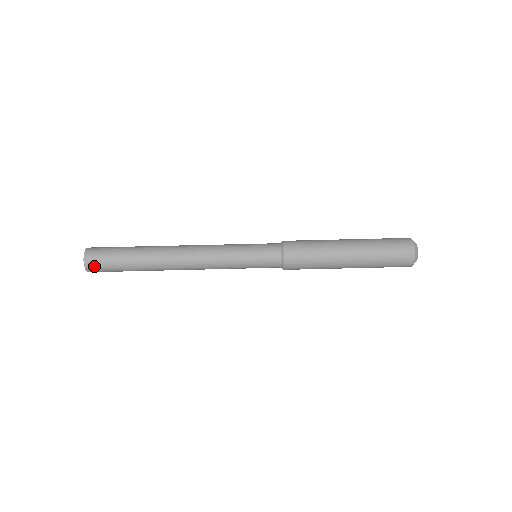
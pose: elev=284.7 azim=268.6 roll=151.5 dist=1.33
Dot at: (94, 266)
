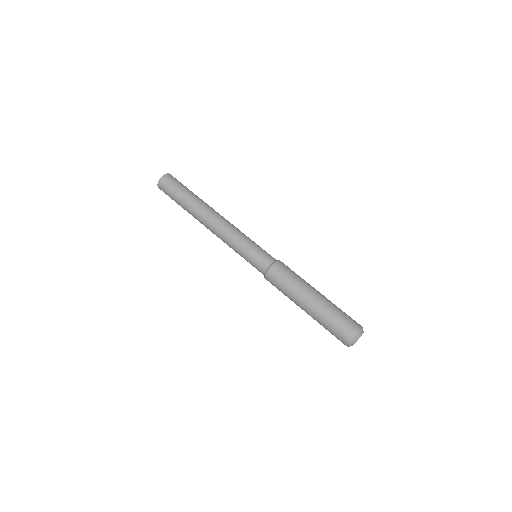
Dot at: (163, 187)
